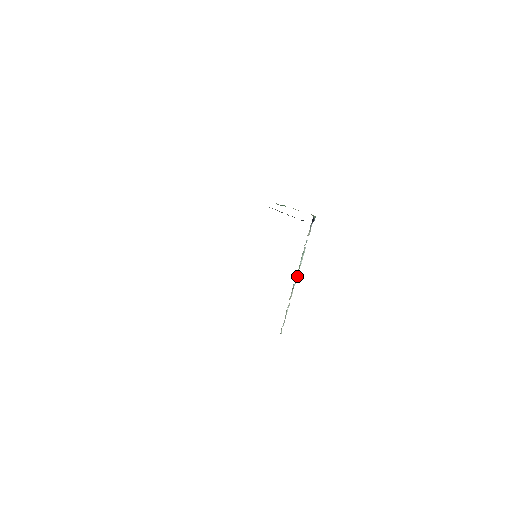
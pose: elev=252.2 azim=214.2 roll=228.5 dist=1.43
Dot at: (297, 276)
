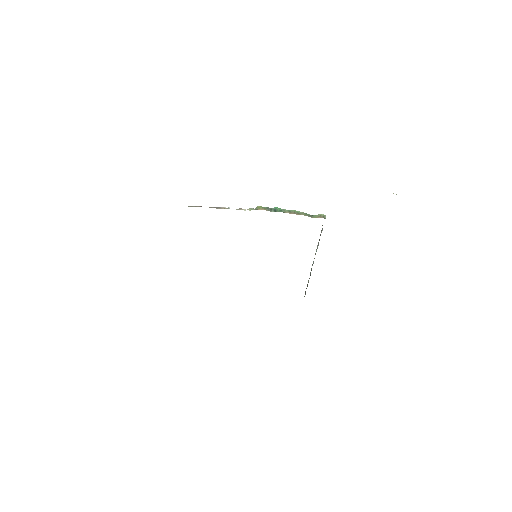
Dot at: (313, 262)
